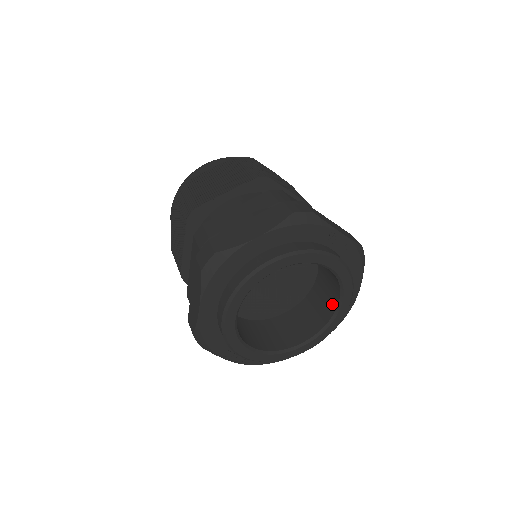
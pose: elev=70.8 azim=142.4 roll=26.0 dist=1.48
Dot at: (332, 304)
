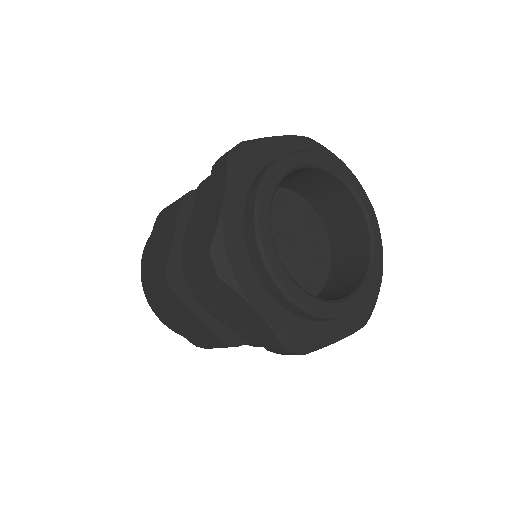
Dot at: (362, 261)
